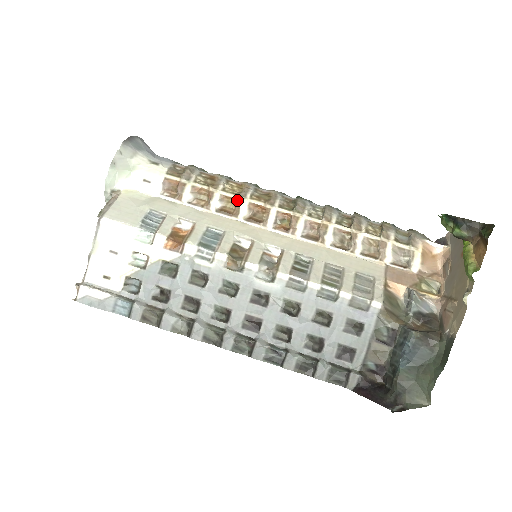
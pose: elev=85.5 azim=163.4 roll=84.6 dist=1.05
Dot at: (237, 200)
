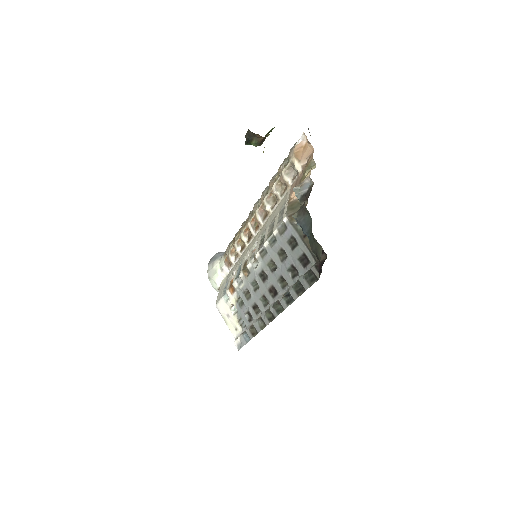
Dot at: (240, 238)
